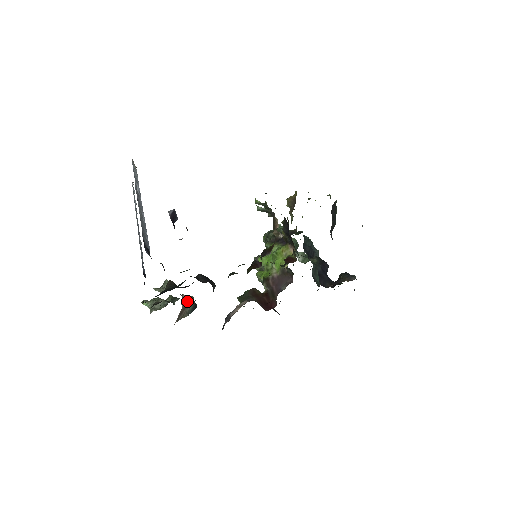
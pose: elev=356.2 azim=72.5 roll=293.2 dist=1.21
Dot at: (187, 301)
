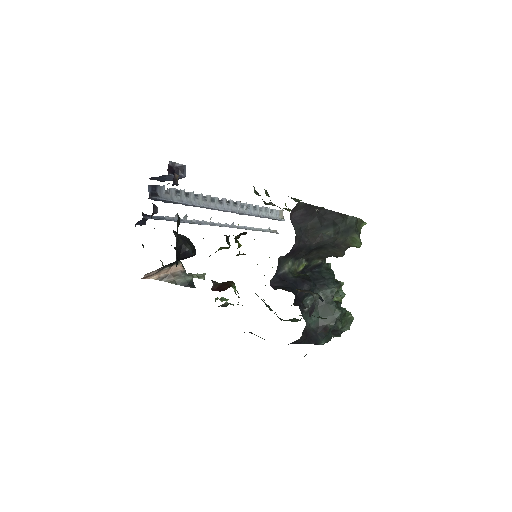
Dot at: (182, 273)
